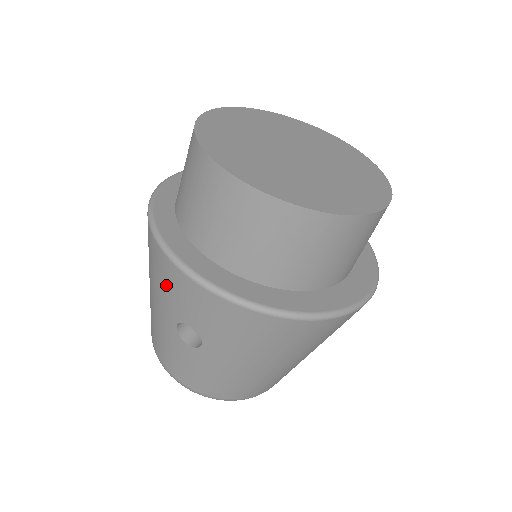
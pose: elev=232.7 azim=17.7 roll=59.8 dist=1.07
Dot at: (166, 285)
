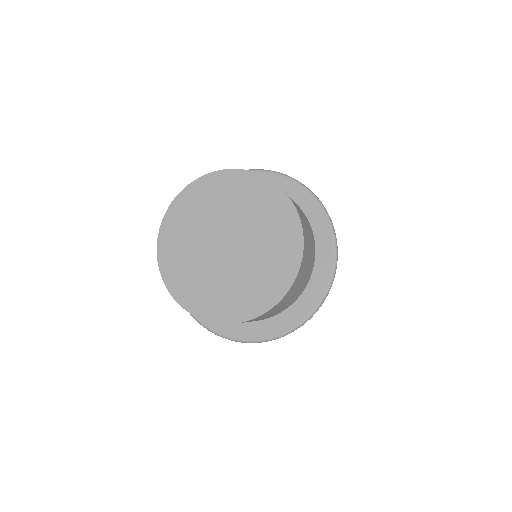
Dot at: occluded
